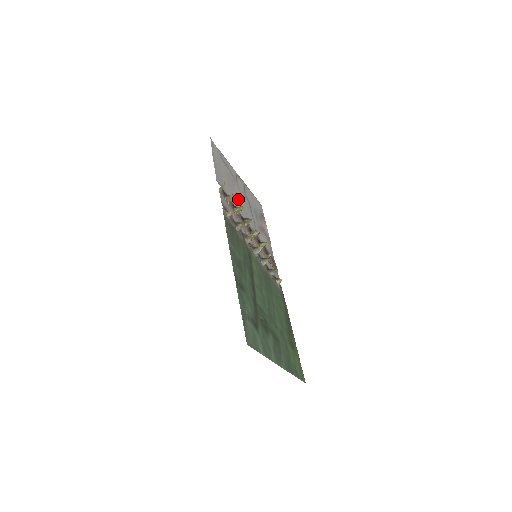
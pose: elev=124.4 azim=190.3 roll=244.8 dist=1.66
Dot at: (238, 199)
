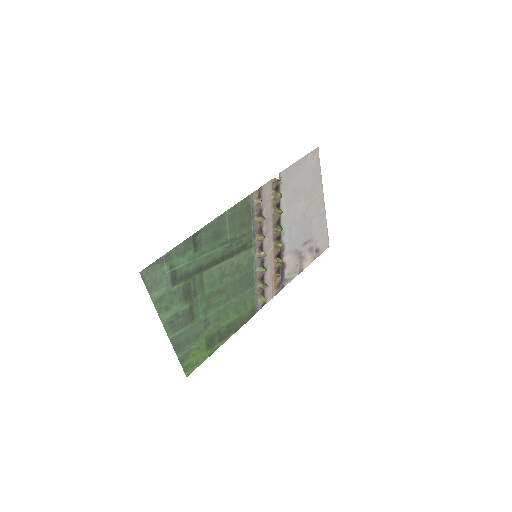
Dot at: (295, 210)
